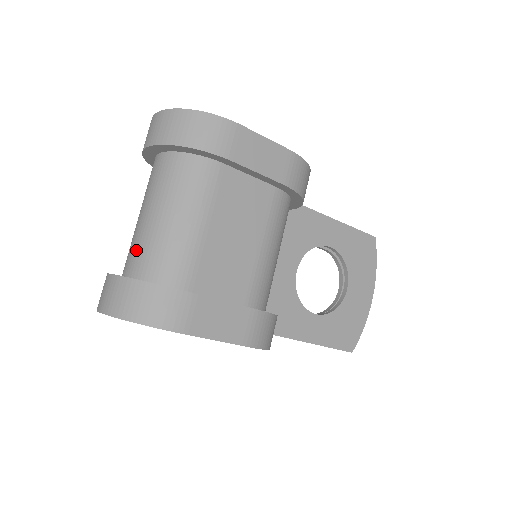
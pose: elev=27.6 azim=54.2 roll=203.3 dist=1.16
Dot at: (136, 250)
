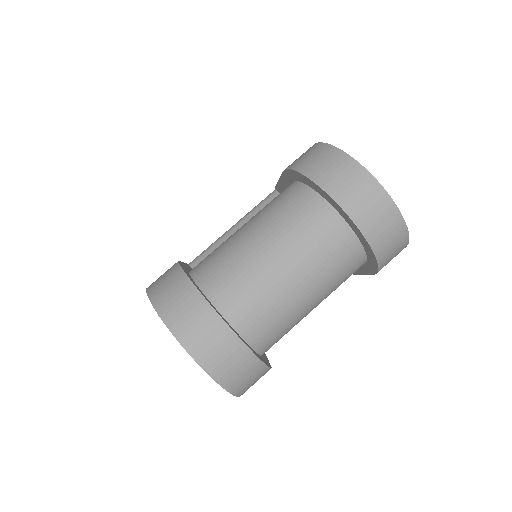
Dot at: (259, 307)
